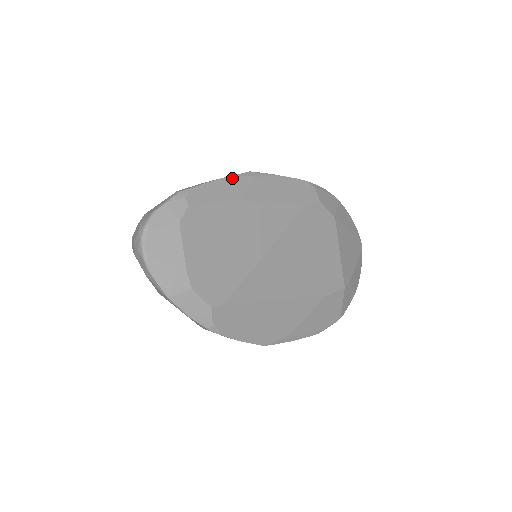
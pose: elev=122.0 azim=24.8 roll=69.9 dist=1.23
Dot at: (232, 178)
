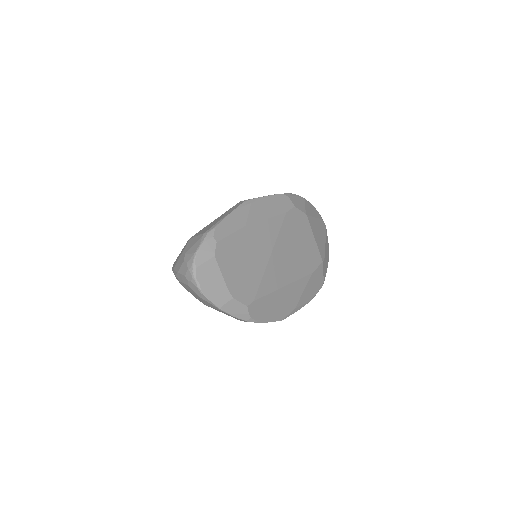
Dot at: (236, 211)
